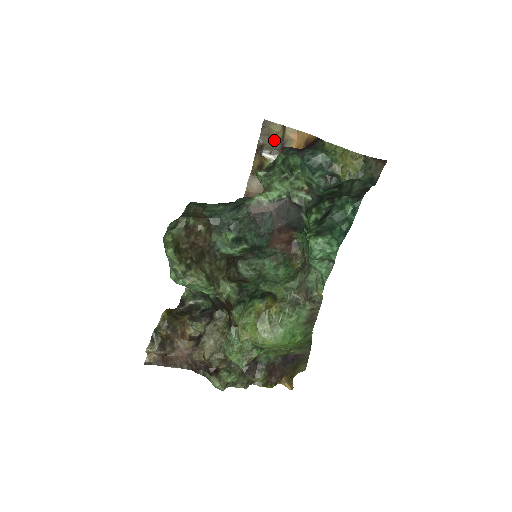
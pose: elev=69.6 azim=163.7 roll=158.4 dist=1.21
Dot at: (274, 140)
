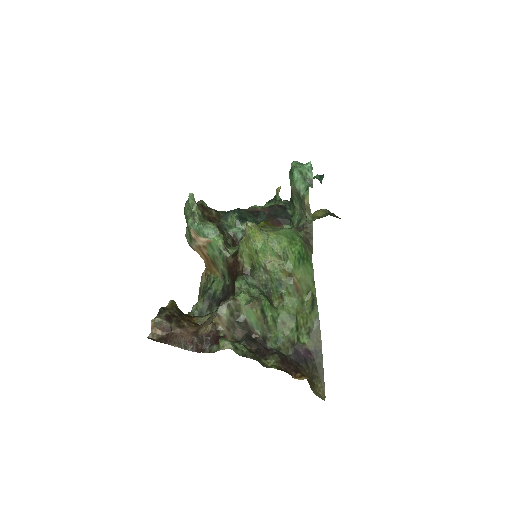
Dot at: occluded
